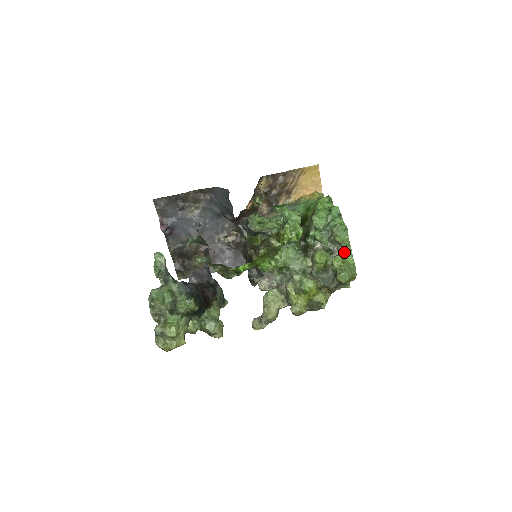
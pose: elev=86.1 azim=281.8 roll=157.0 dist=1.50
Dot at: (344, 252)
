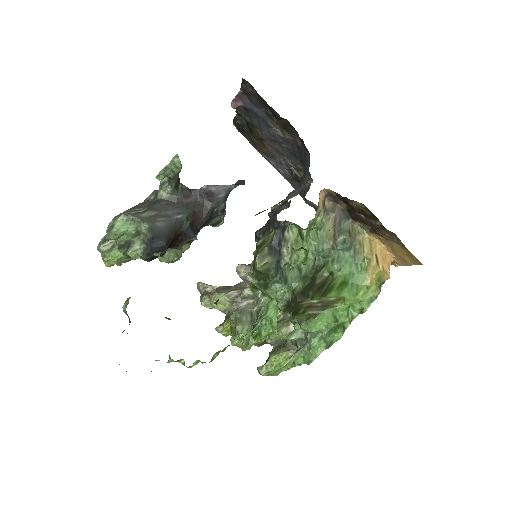
Dot at: occluded
